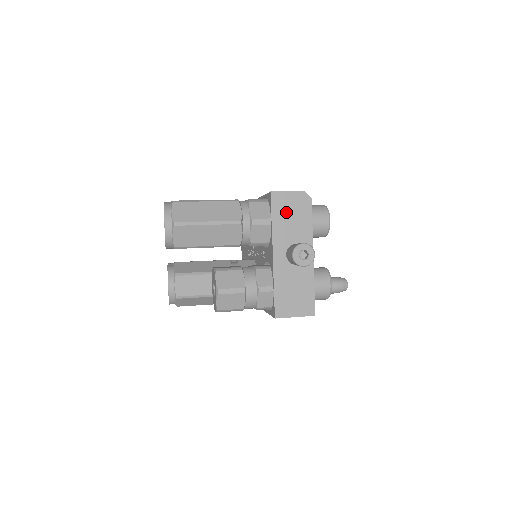
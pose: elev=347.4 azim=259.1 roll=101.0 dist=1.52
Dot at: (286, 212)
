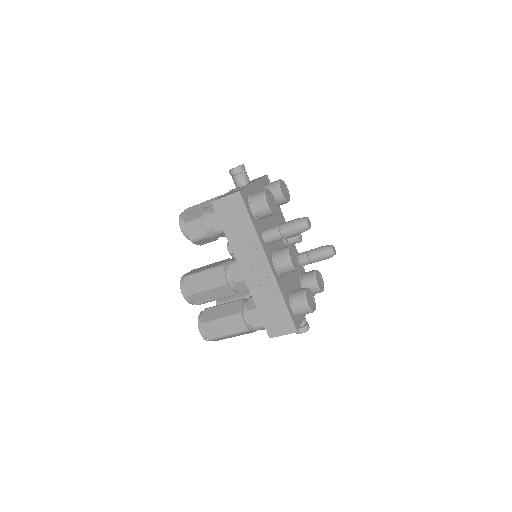
Dot at: occluded
